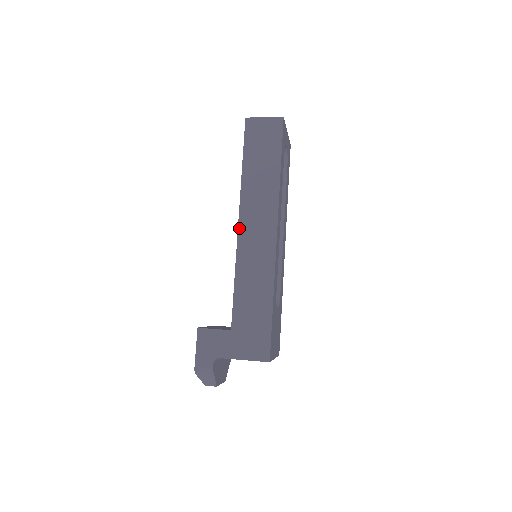
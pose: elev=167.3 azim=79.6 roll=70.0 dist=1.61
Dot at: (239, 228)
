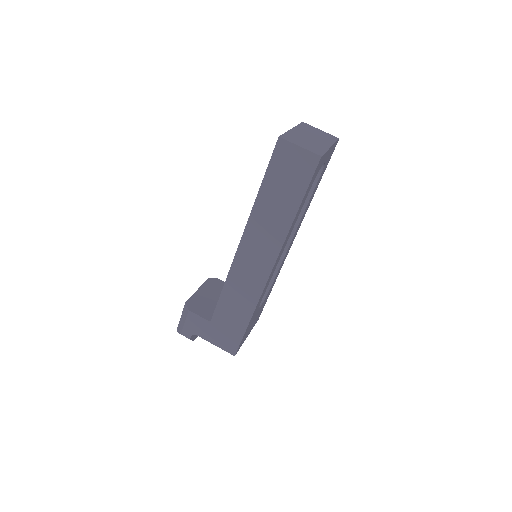
Dot at: (239, 248)
